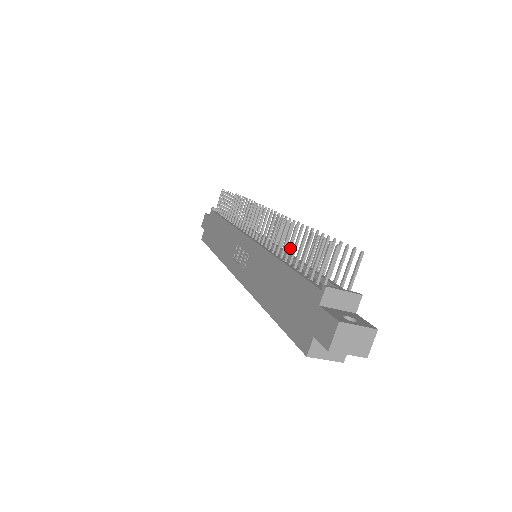
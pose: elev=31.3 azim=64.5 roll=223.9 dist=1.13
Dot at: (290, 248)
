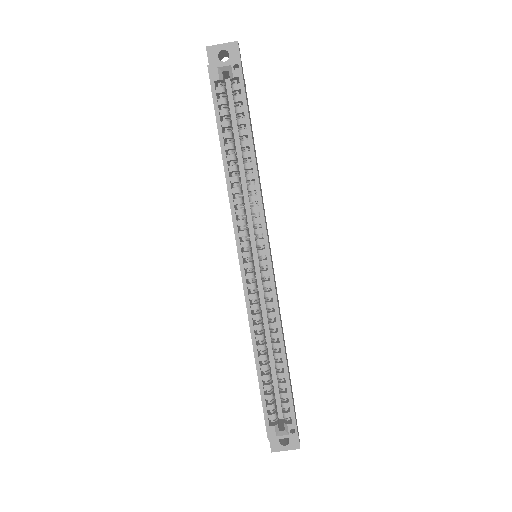
Dot at: occluded
